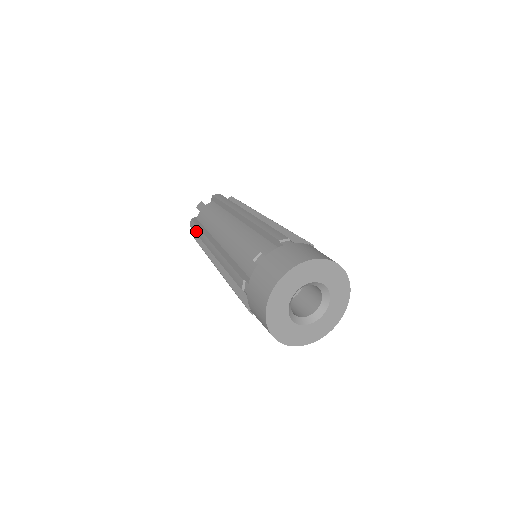
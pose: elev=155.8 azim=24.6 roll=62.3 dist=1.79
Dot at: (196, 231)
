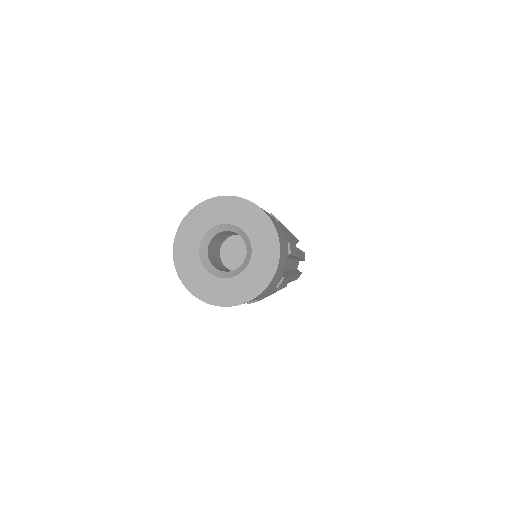
Dot at: occluded
